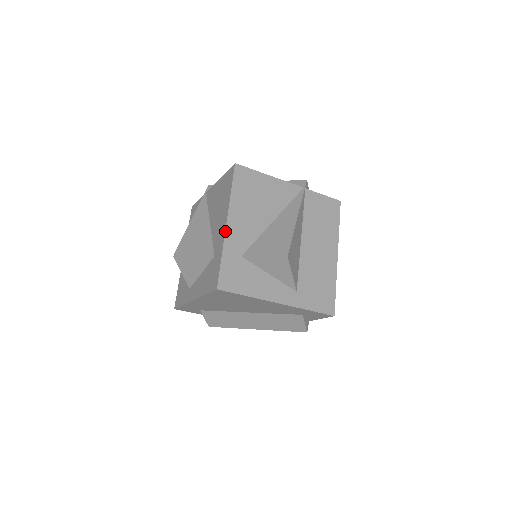
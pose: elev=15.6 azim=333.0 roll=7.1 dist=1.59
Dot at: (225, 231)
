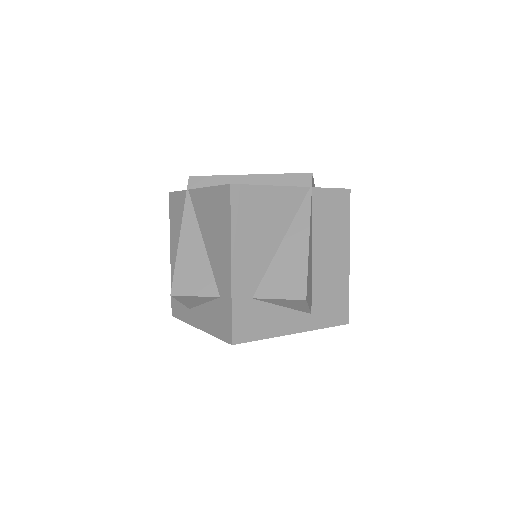
Dot at: (231, 276)
